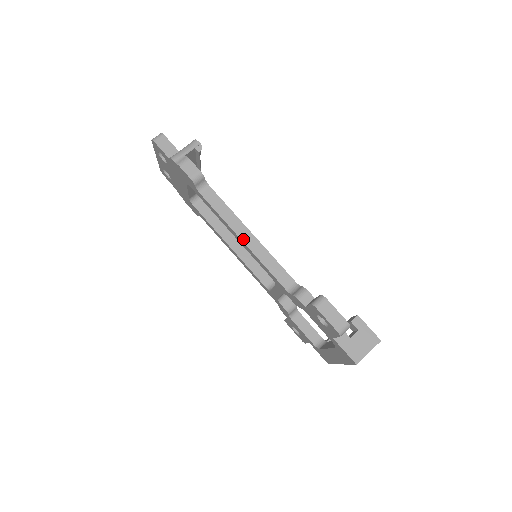
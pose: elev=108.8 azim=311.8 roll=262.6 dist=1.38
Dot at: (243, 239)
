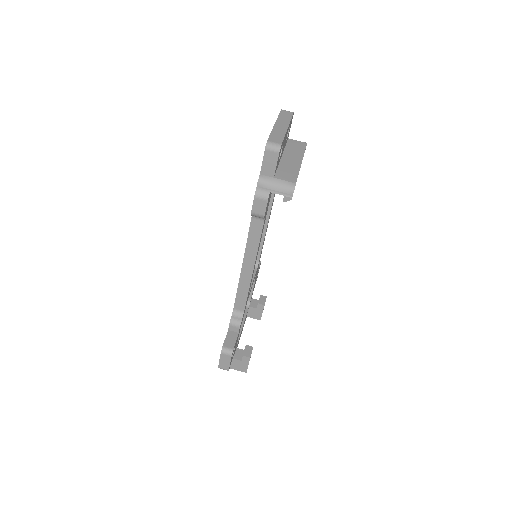
Dot at: (244, 267)
